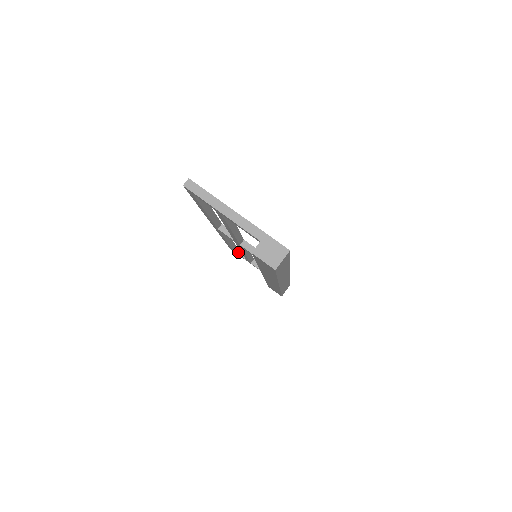
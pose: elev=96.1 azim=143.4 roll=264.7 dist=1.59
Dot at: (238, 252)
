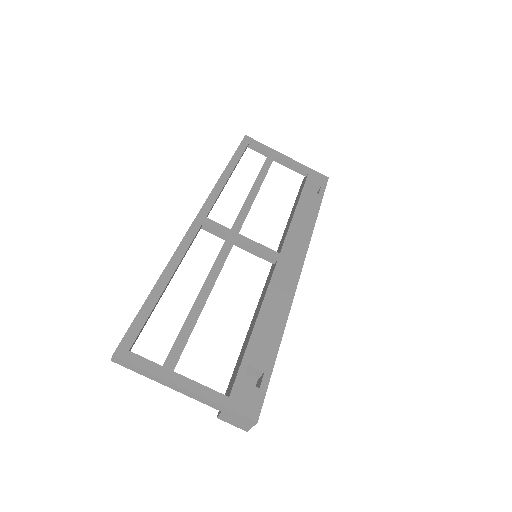
Dot at: (254, 148)
